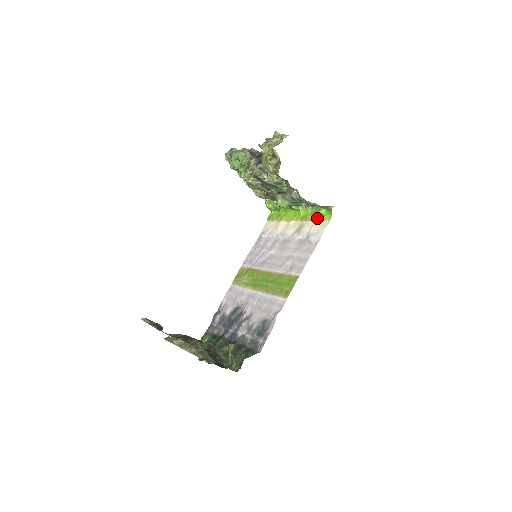
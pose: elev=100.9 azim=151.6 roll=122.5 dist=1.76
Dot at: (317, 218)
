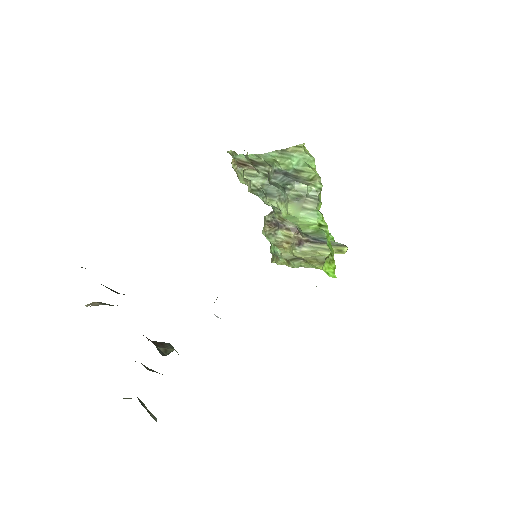
Dot at: occluded
